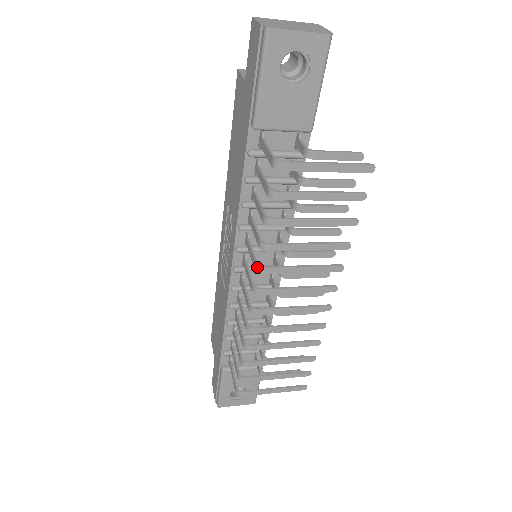
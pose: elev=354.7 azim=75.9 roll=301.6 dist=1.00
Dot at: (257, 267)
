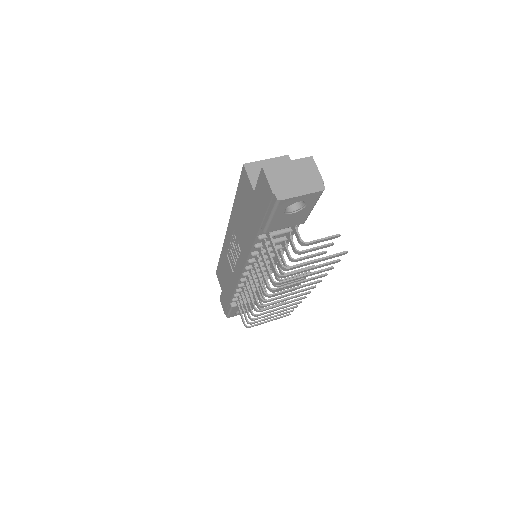
Dot at: (265, 295)
